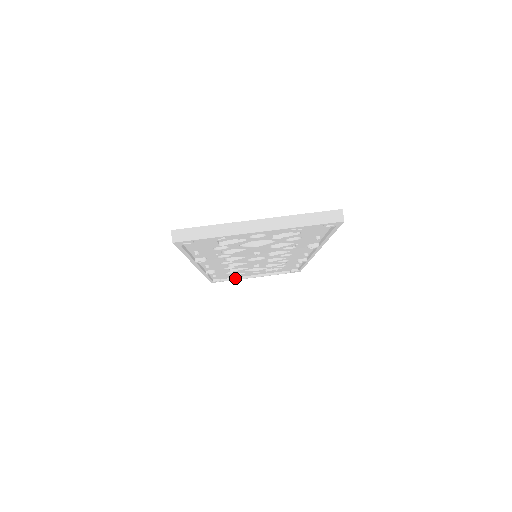
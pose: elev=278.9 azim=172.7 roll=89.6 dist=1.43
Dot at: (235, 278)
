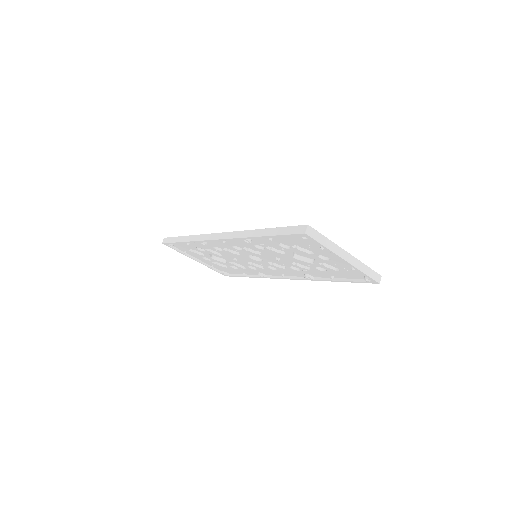
Dot at: (182, 251)
